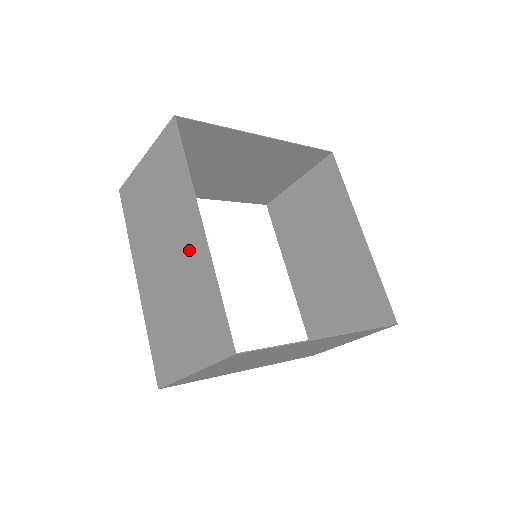
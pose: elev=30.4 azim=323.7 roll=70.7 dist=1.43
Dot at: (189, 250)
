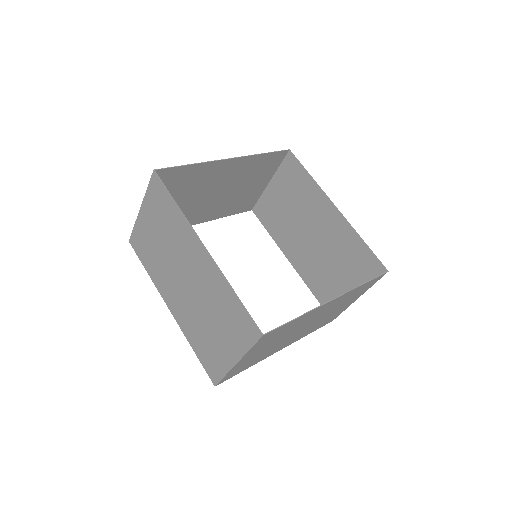
Dot at: (201, 270)
